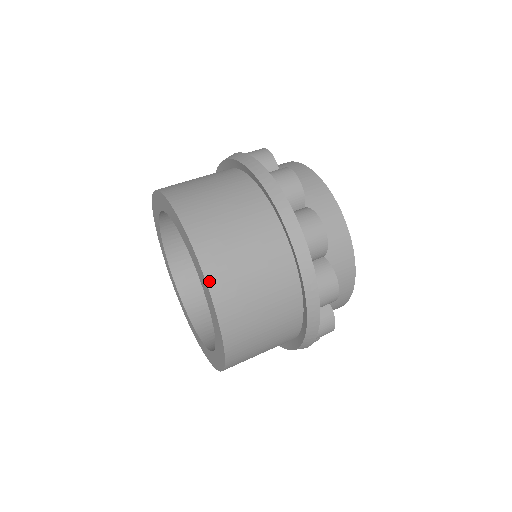
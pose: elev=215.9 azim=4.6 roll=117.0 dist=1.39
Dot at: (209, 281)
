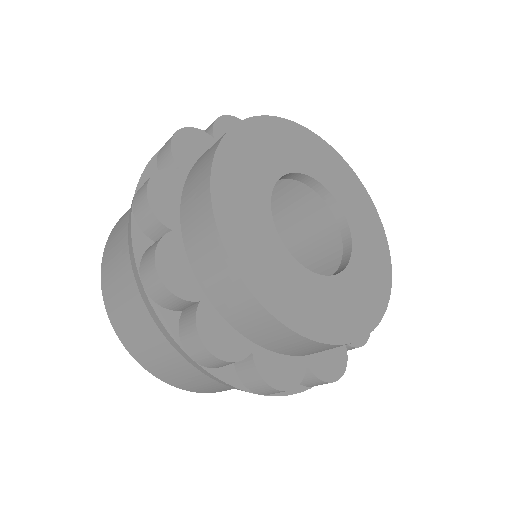
Dot at: (113, 324)
